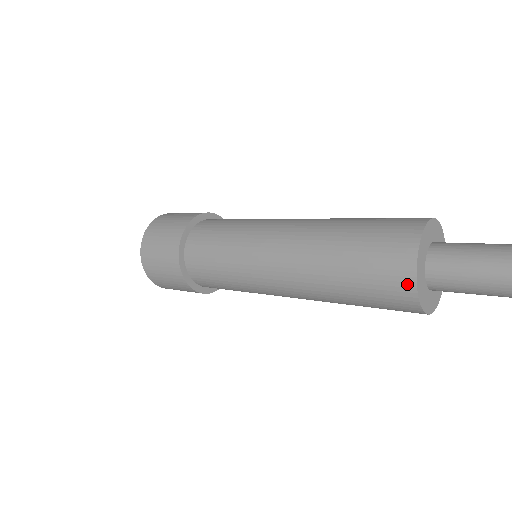
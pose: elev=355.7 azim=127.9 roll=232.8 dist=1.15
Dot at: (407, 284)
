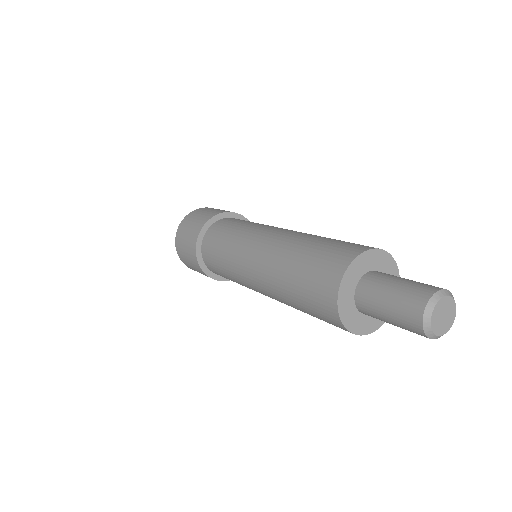
Dot at: (331, 305)
